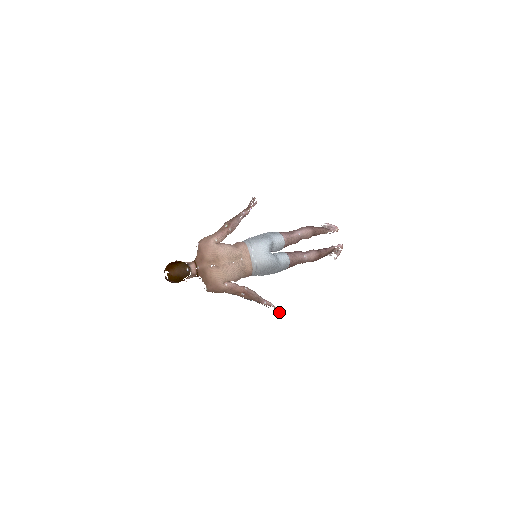
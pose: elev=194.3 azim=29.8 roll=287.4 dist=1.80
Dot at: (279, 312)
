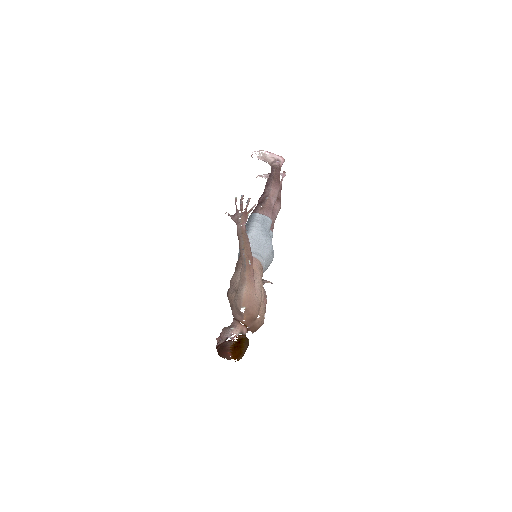
Dot at: occluded
